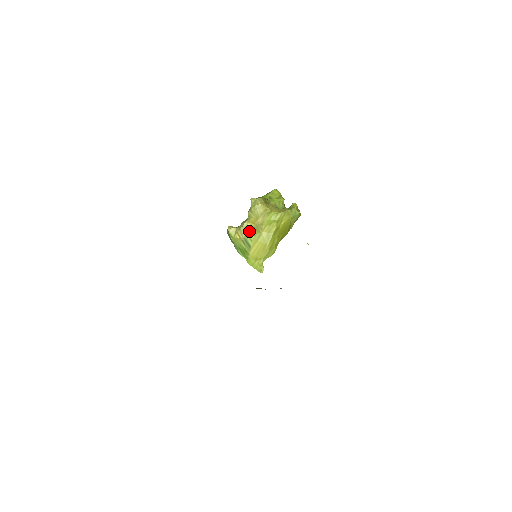
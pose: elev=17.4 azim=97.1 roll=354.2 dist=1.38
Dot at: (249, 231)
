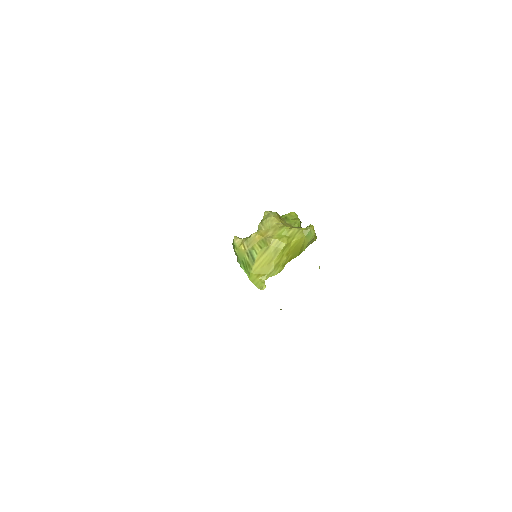
Dot at: (256, 243)
